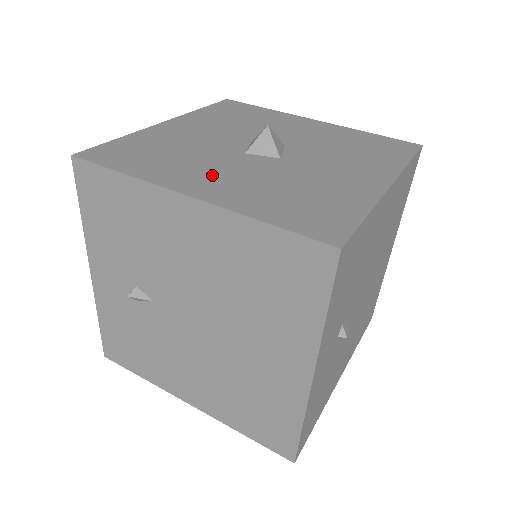
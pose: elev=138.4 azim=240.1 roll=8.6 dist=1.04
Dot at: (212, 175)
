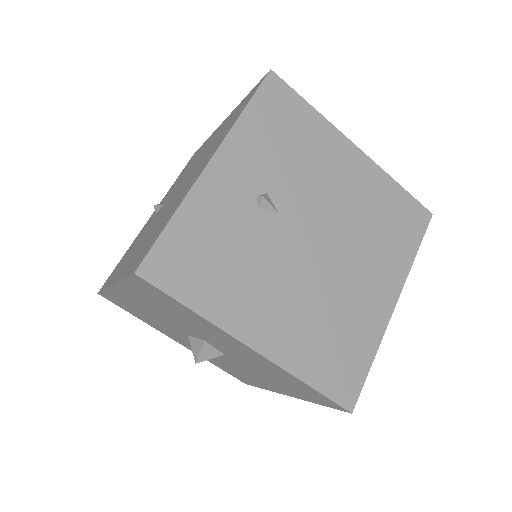
Dot at: occluded
